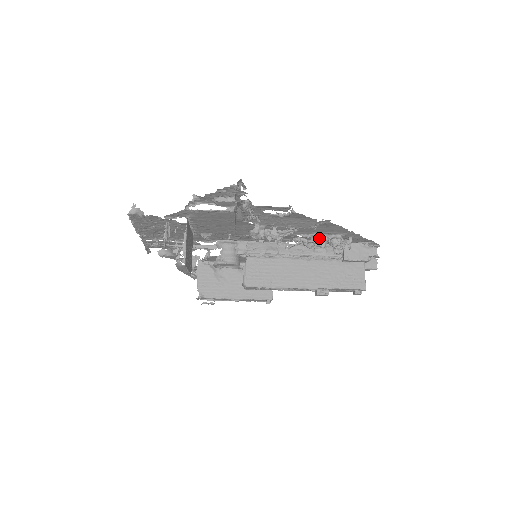
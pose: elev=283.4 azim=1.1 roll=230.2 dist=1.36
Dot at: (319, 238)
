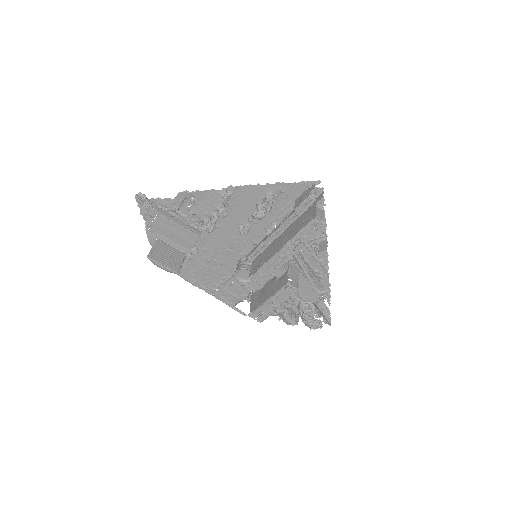
Dot at: (257, 206)
